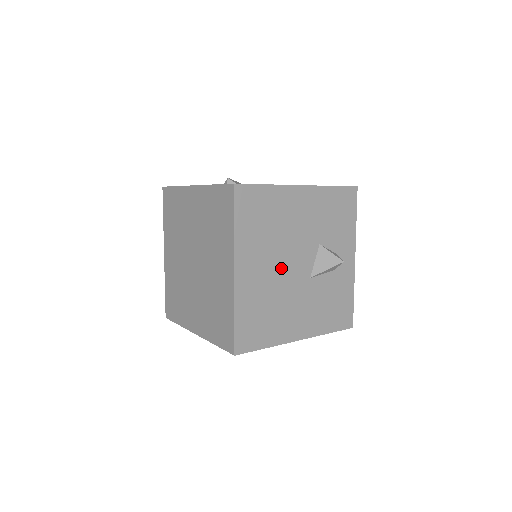
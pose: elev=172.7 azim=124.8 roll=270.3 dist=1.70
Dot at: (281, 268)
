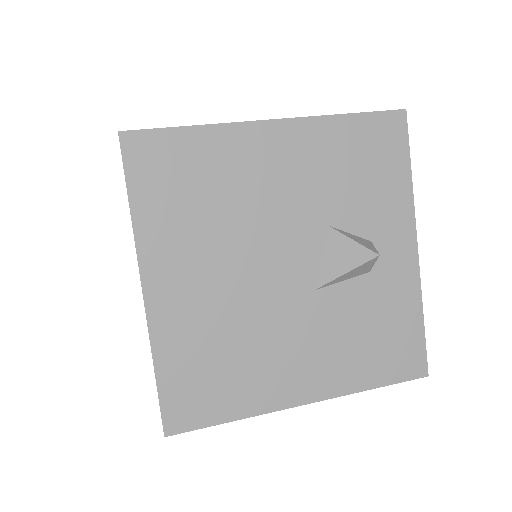
Dot at: (246, 276)
